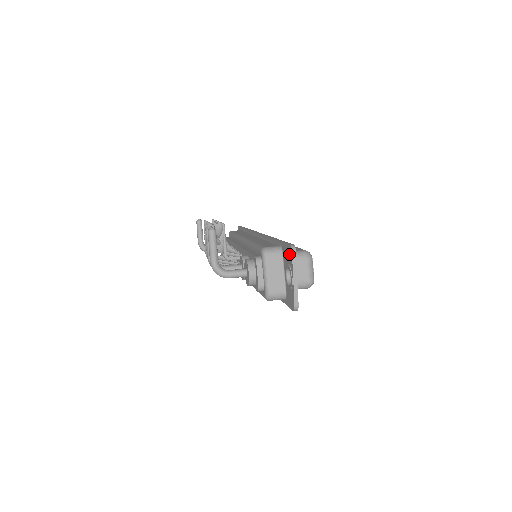
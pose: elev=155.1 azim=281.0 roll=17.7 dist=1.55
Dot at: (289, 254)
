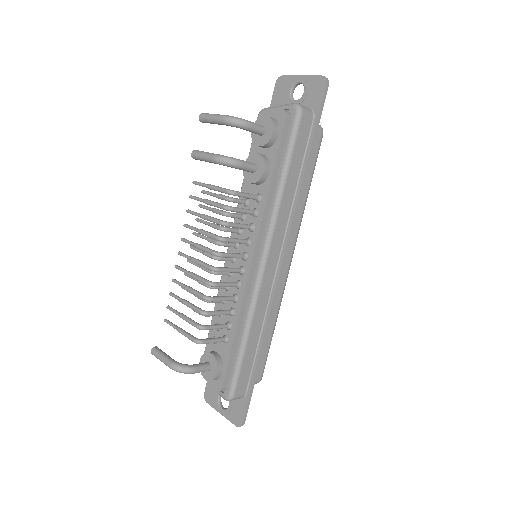
Dot at: (281, 85)
